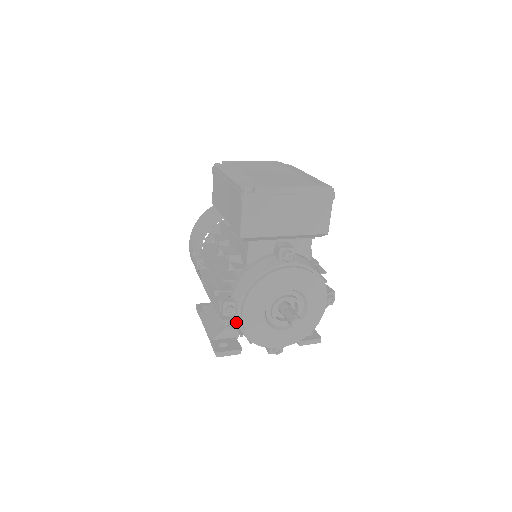
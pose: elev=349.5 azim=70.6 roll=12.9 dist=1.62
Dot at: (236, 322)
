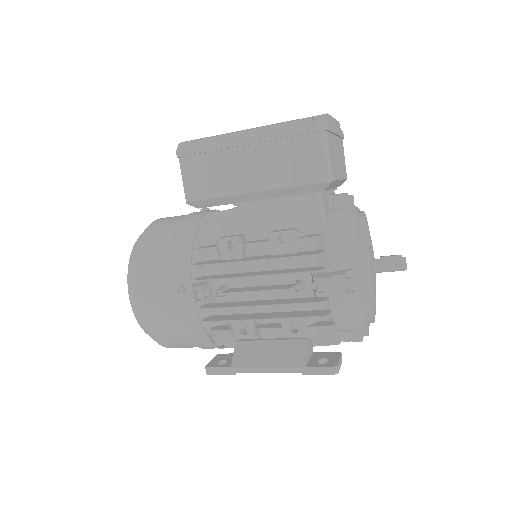
Dot at: (353, 301)
